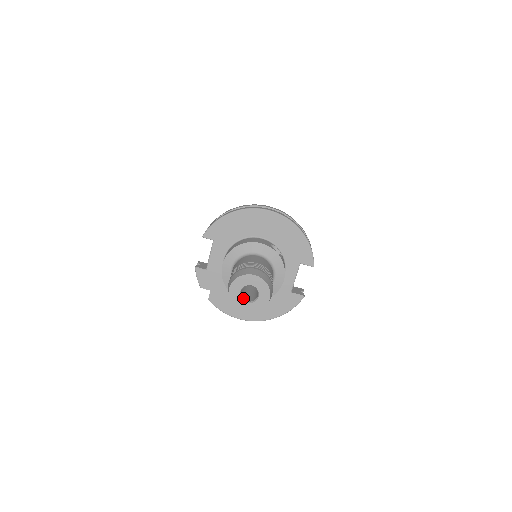
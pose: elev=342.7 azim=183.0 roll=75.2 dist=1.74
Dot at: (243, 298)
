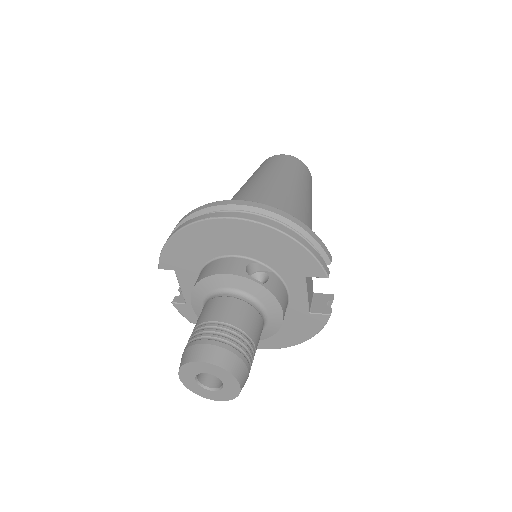
Dot at: (206, 384)
